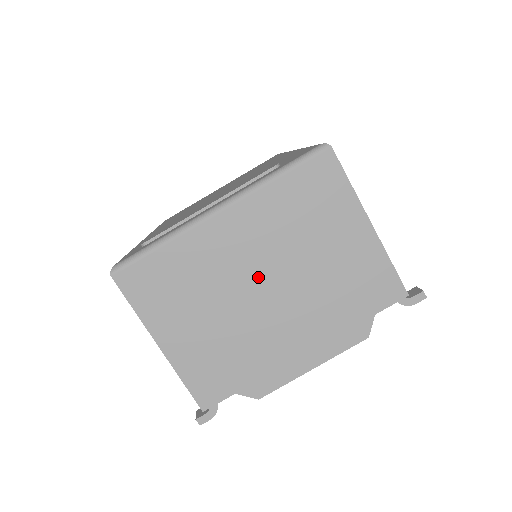
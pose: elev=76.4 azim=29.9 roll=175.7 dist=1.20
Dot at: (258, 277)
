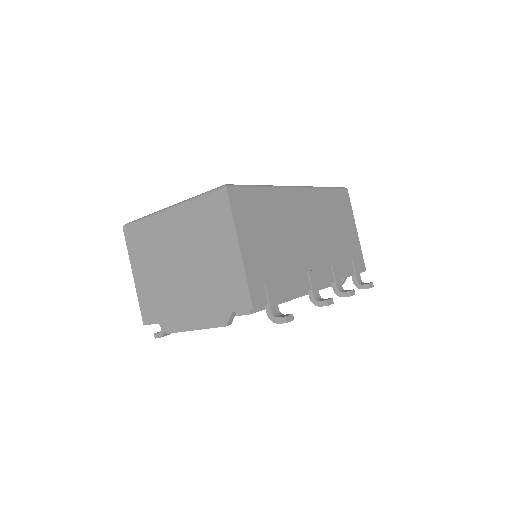
Dot at: (179, 257)
